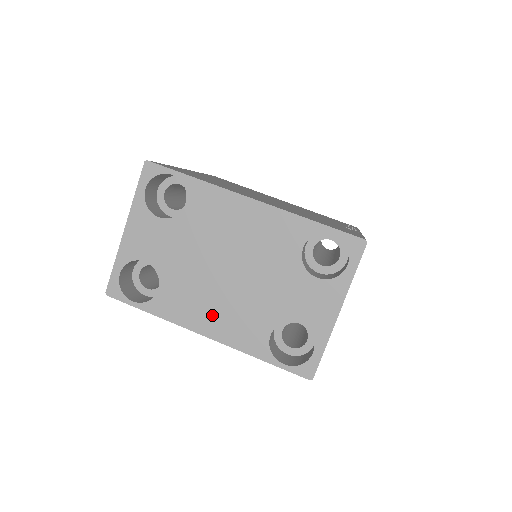
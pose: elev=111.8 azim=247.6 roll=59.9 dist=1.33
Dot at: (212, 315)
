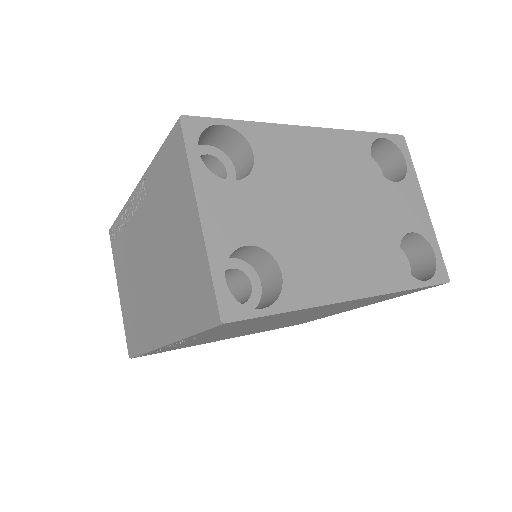
Dot at: (348, 269)
